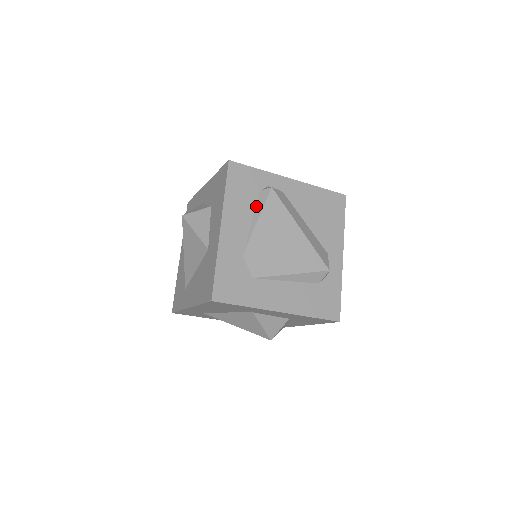
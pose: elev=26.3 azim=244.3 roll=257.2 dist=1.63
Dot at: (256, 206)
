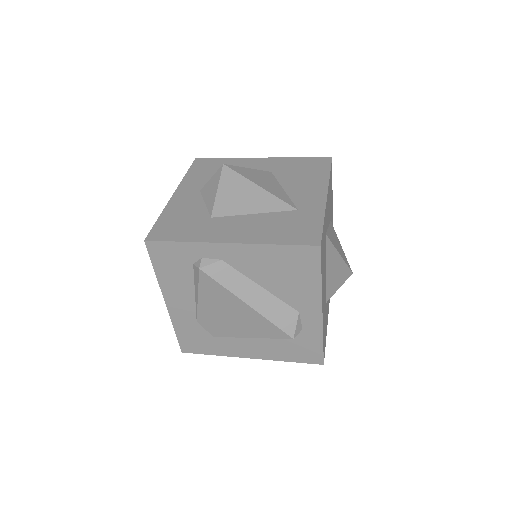
Dot at: (194, 280)
